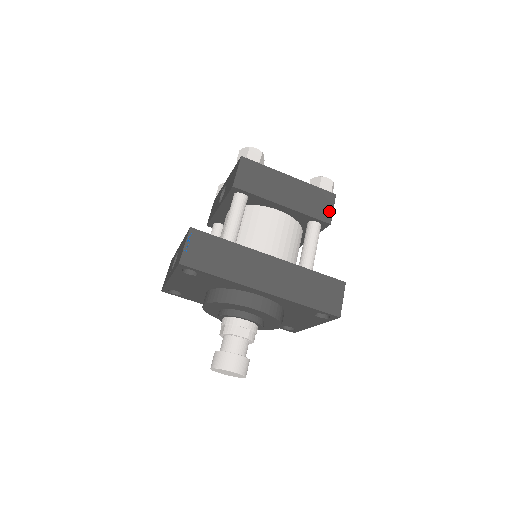
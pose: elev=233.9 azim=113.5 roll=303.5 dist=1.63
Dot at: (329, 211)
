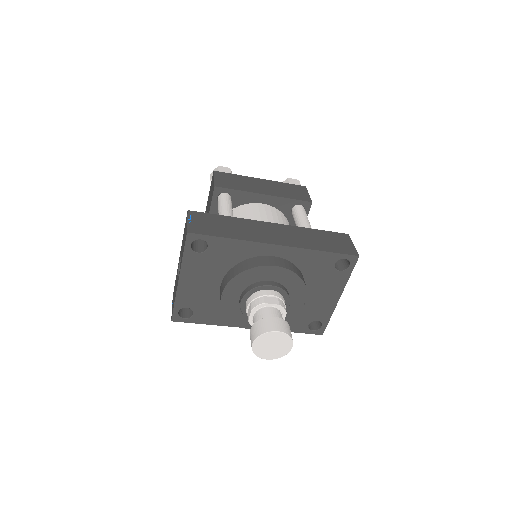
Dot at: (306, 195)
